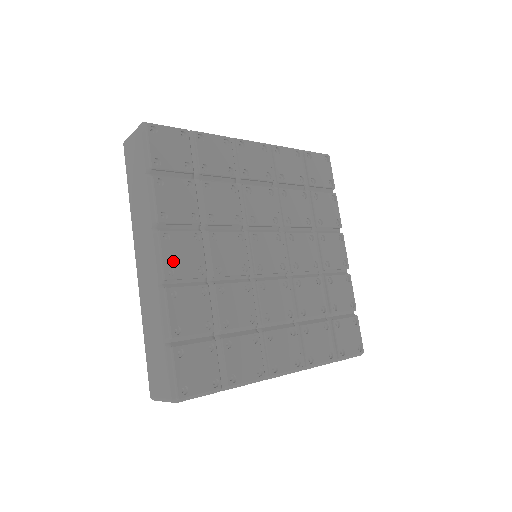
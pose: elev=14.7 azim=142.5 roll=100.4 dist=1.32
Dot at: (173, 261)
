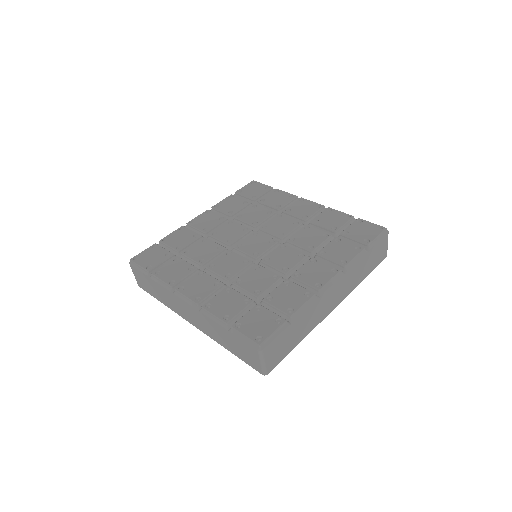
Dot at: (195, 294)
